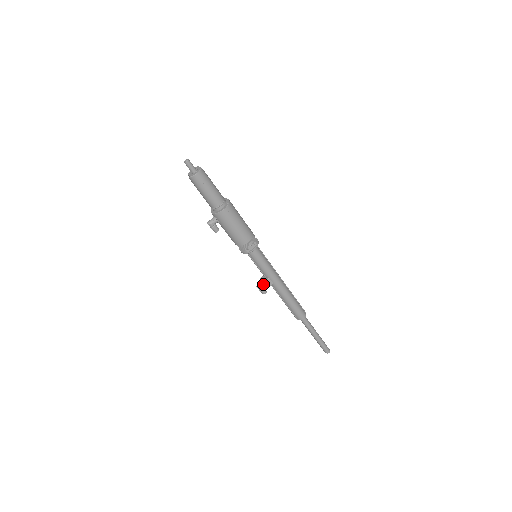
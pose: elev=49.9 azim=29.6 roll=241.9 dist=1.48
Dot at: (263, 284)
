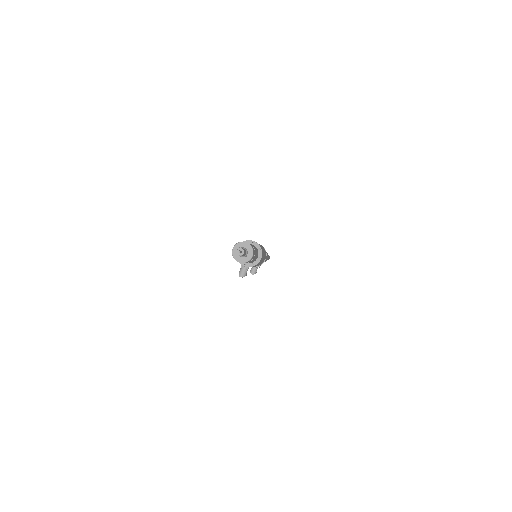
Dot at: occluded
